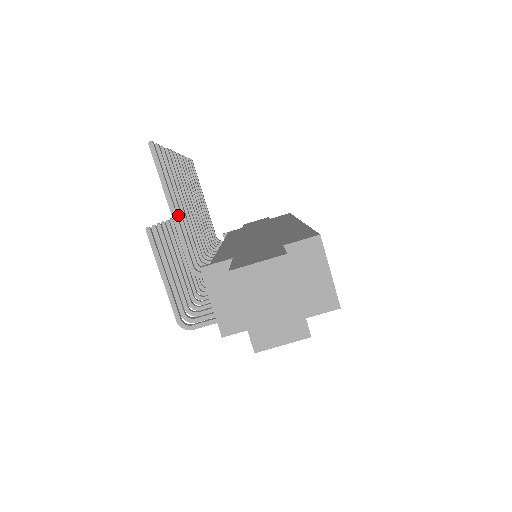
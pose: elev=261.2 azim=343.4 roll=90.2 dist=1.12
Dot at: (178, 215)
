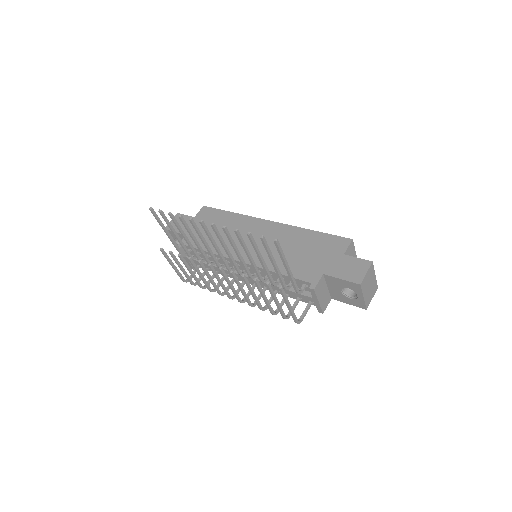
Dot at: (277, 268)
